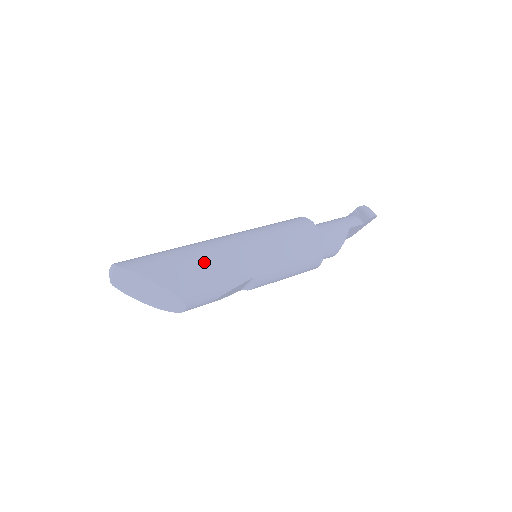
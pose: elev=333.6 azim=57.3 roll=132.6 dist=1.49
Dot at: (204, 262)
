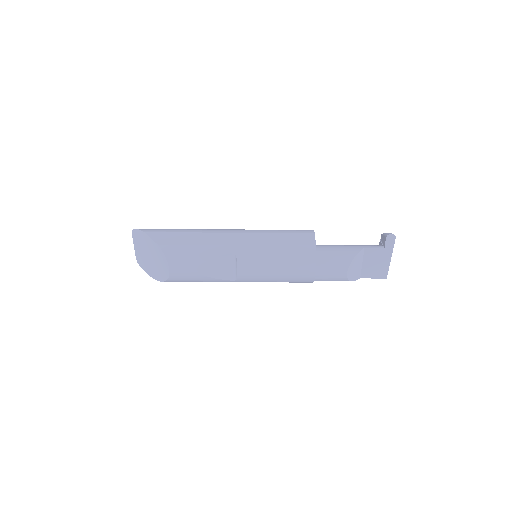
Dot at: (192, 232)
